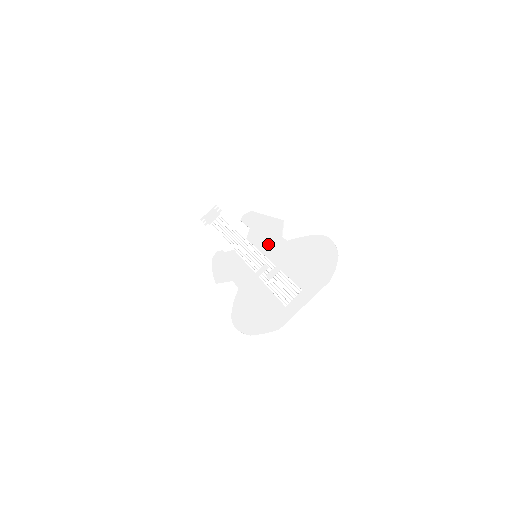
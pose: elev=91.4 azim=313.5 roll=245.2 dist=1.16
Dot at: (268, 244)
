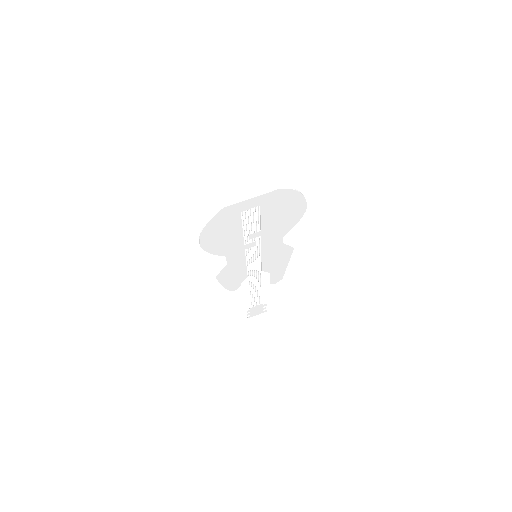
Dot at: (270, 249)
